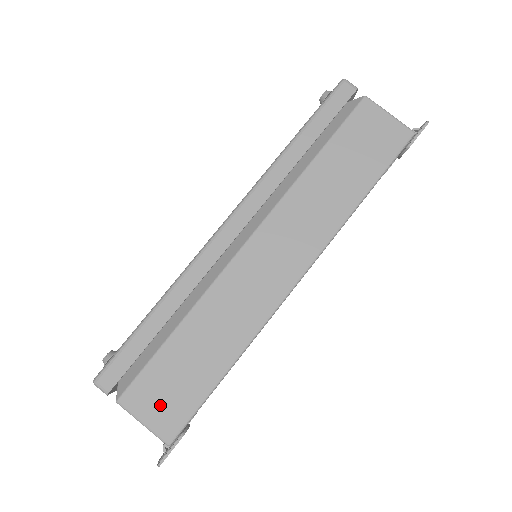
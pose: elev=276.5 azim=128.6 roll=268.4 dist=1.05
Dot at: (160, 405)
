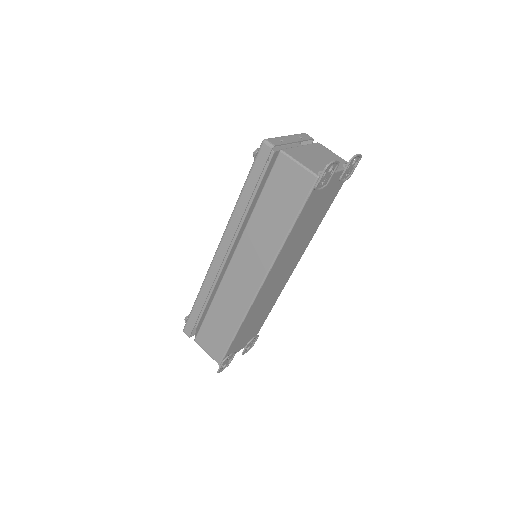
Dot at: (211, 345)
